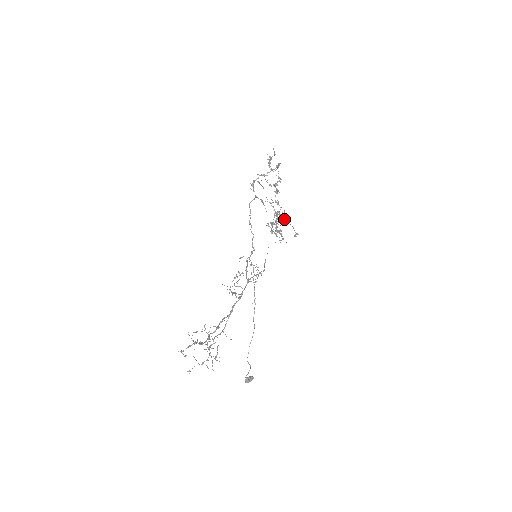
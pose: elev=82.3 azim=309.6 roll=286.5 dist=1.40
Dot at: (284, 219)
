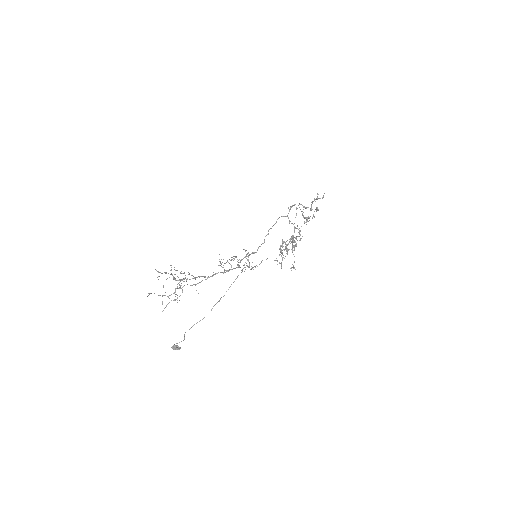
Dot at: (294, 248)
